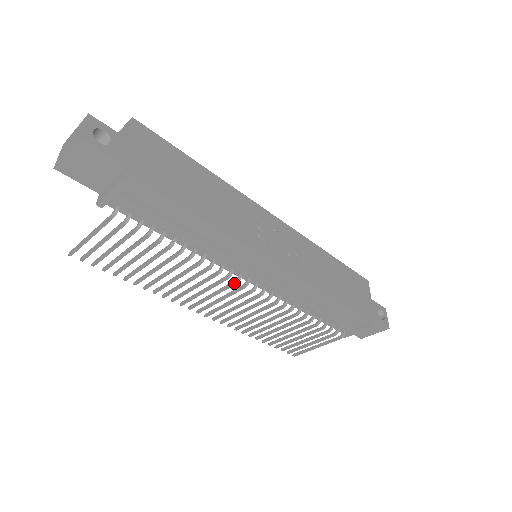
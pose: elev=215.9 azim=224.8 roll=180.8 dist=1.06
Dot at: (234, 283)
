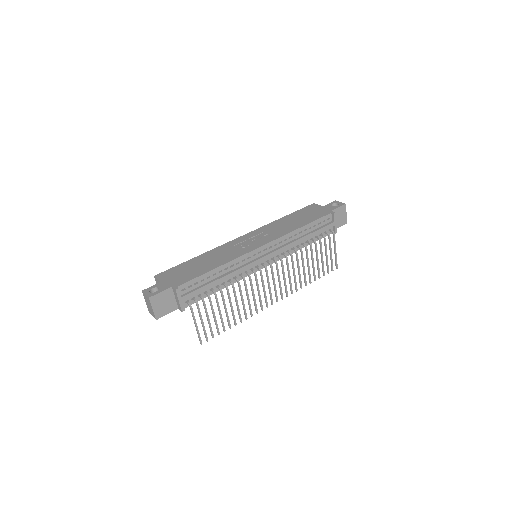
Dot at: (261, 273)
